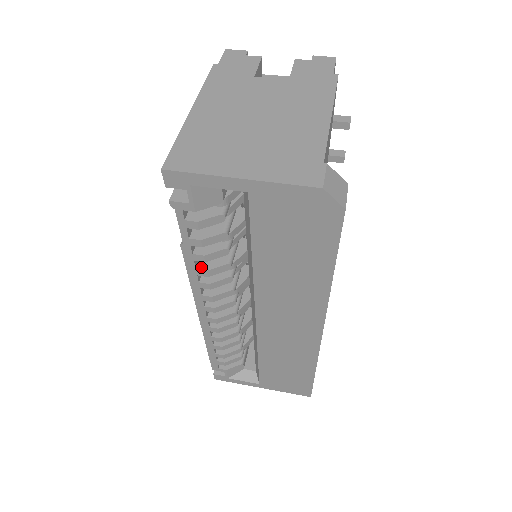
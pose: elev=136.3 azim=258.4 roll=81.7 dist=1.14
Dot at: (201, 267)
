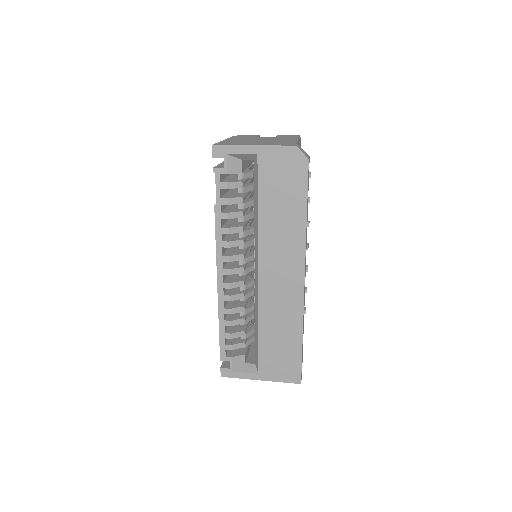
Dot at: (225, 227)
